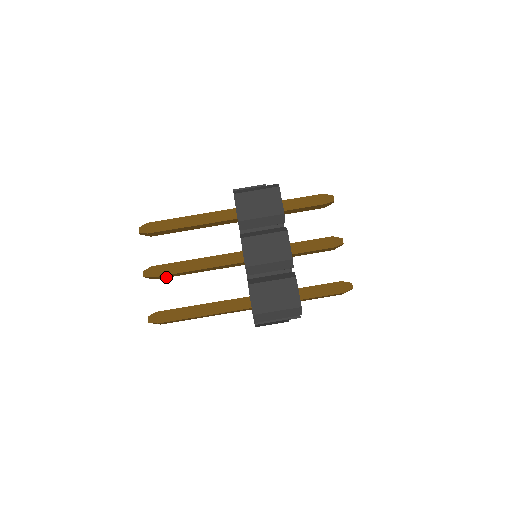
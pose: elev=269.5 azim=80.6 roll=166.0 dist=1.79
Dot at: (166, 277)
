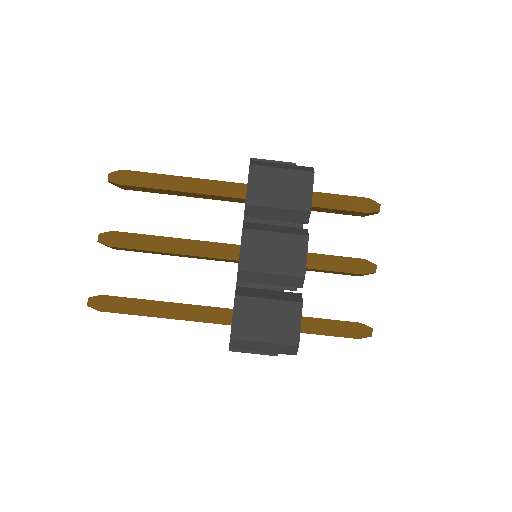
Dot at: (128, 250)
